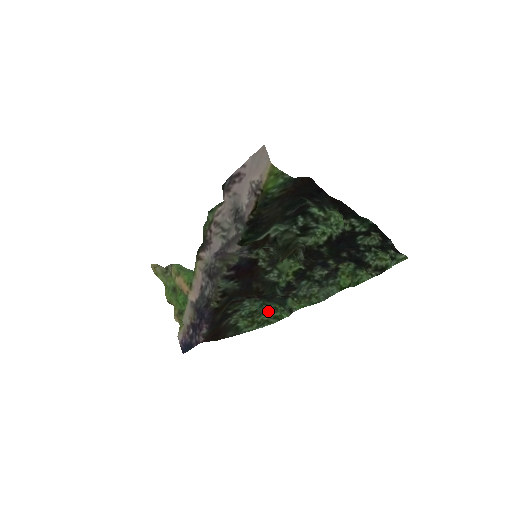
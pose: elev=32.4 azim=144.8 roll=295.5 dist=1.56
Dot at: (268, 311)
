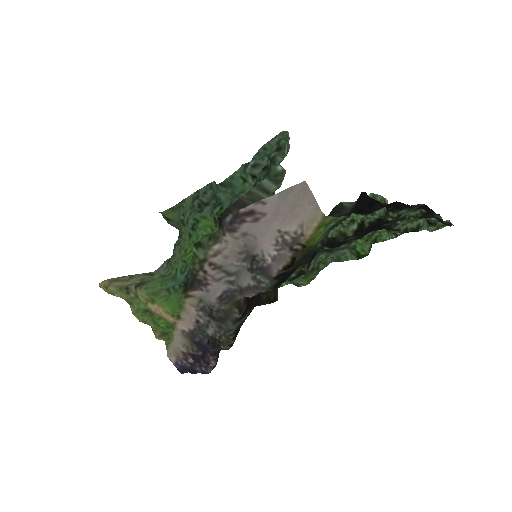
Dot at: occluded
